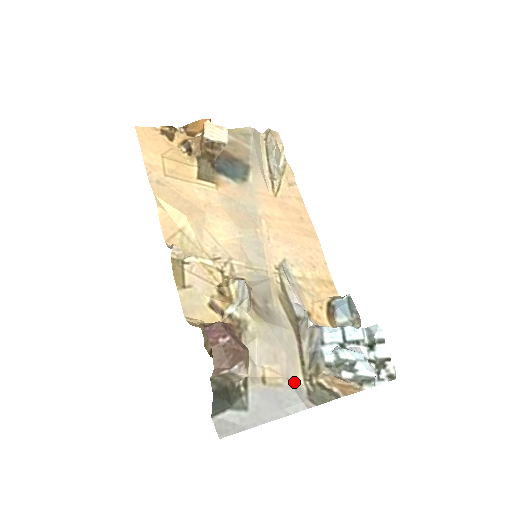
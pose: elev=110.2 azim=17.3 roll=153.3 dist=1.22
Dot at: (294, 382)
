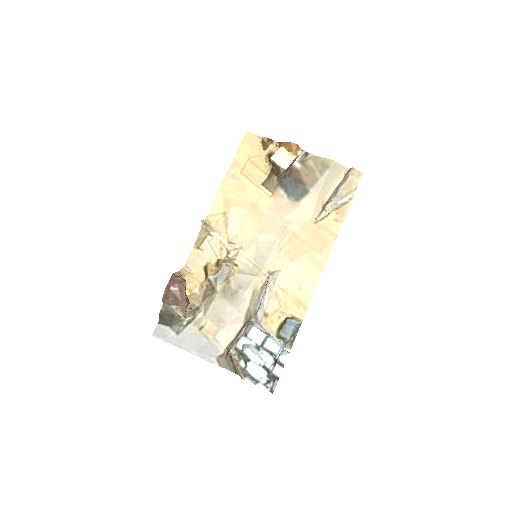
Dot at: (218, 343)
